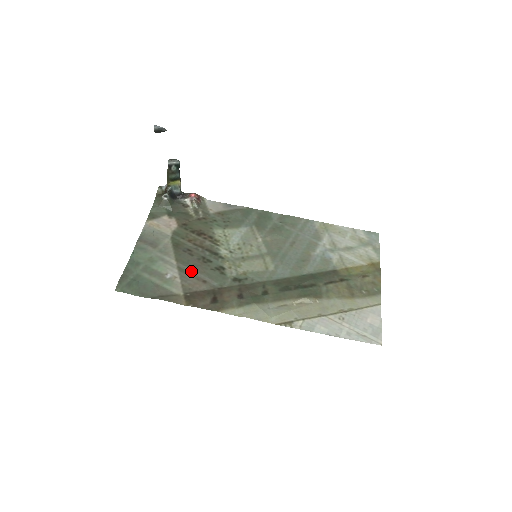
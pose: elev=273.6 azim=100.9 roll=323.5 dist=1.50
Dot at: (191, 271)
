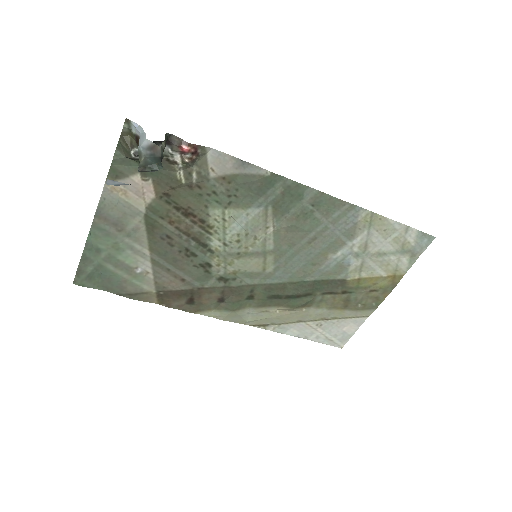
Dot at: (168, 266)
